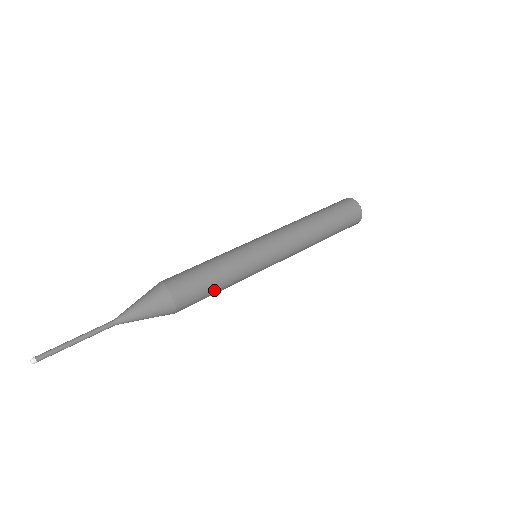
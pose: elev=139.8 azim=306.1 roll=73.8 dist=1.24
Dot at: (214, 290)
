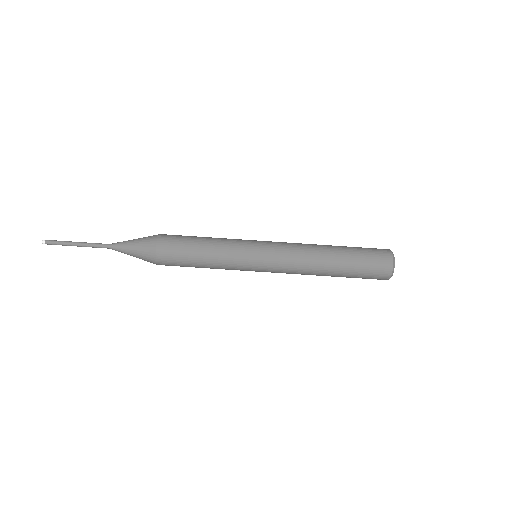
Dot at: occluded
